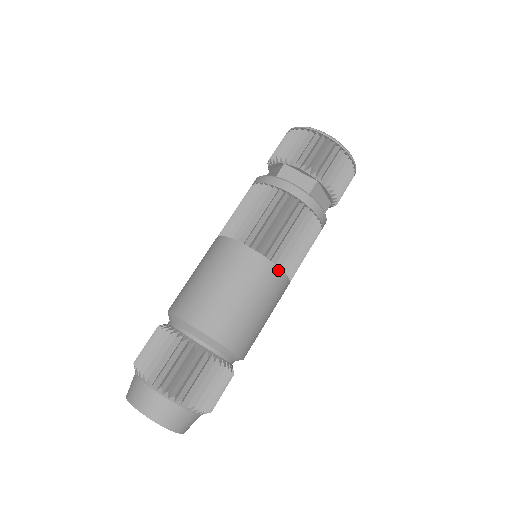
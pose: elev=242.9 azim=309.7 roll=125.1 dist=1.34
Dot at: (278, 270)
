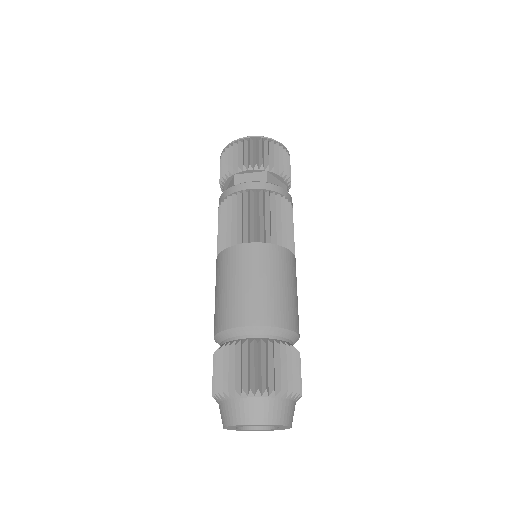
Dot at: (281, 248)
